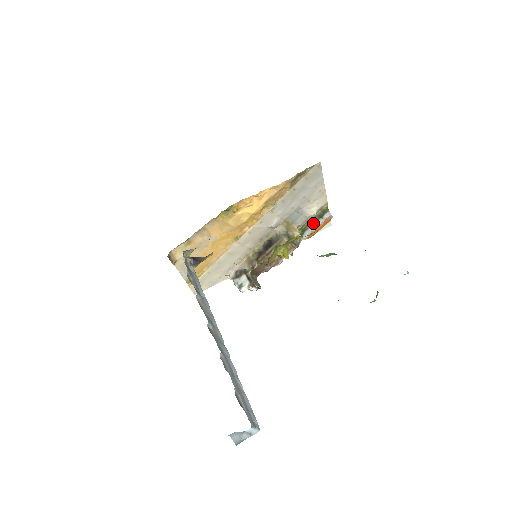
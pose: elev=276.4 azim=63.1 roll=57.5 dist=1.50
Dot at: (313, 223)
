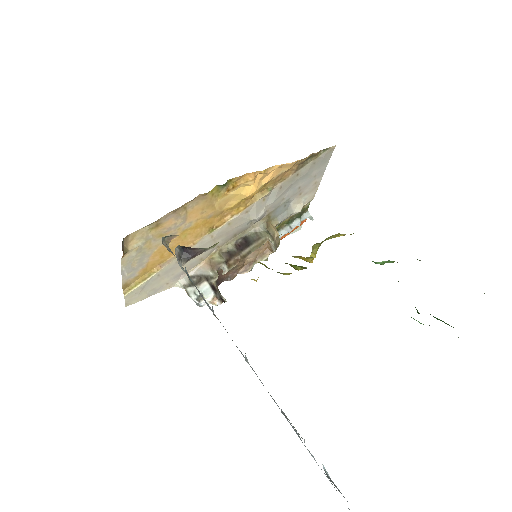
Dot at: (288, 223)
